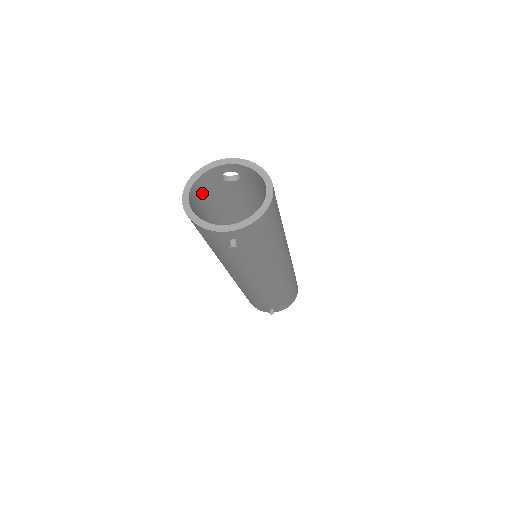
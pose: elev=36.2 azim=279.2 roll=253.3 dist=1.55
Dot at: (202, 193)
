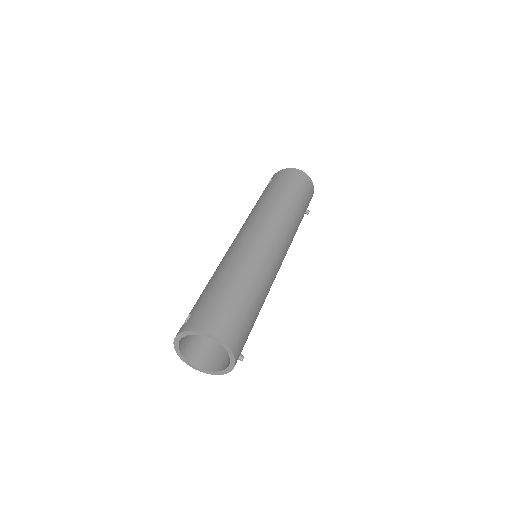
Dot at: (190, 338)
